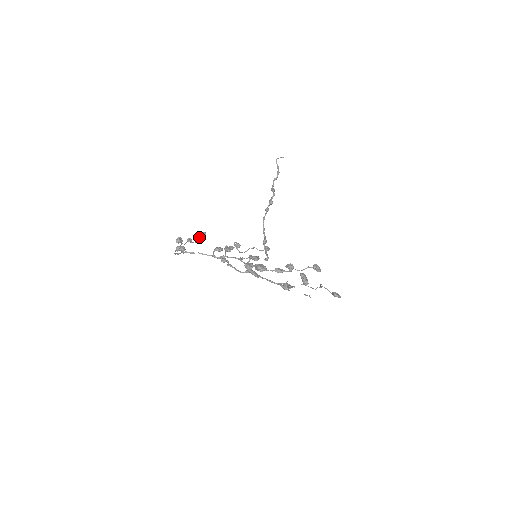
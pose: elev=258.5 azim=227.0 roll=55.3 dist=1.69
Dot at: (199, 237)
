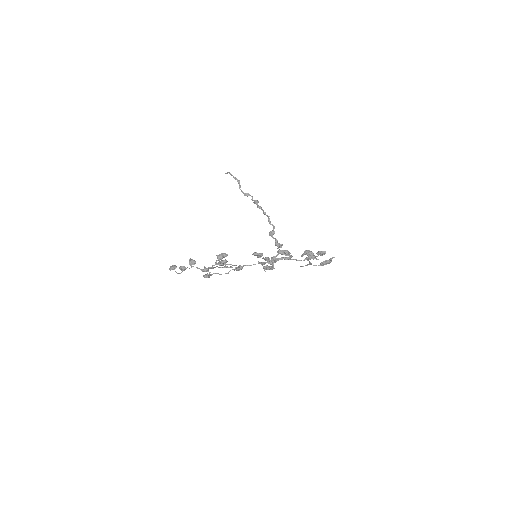
Dot at: occluded
